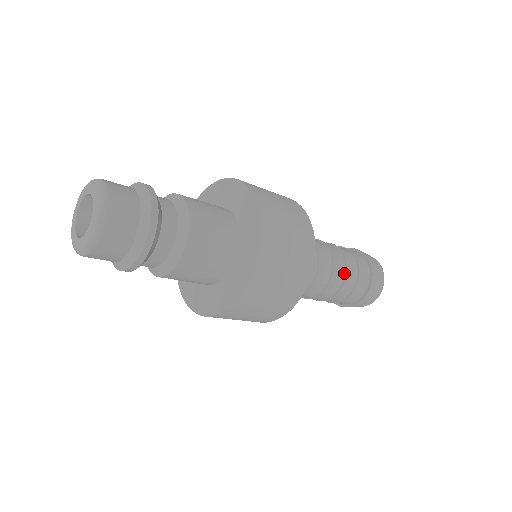
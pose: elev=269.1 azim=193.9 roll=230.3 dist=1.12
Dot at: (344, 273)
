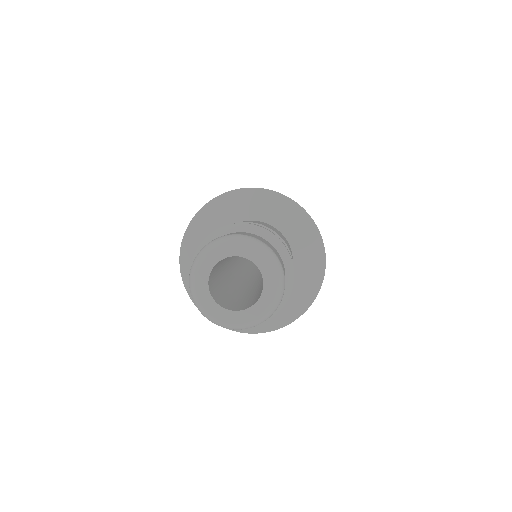
Dot at: occluded
